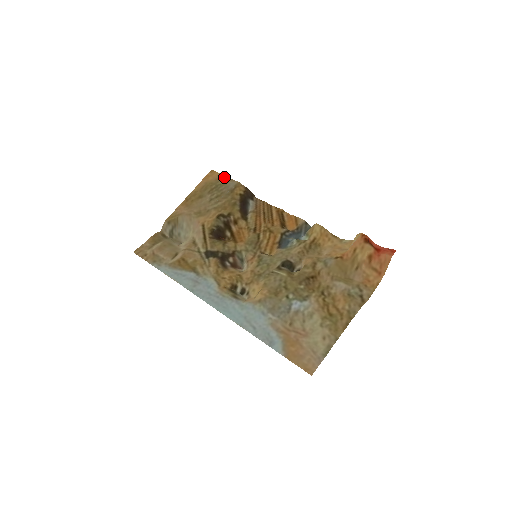
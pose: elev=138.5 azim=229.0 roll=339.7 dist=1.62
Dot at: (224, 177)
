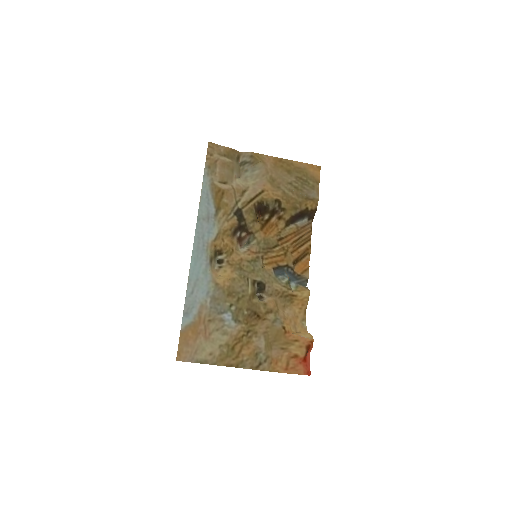
Dot at: (318, 182)
